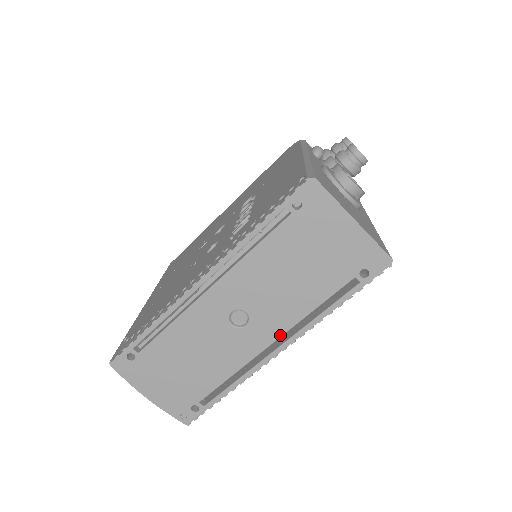
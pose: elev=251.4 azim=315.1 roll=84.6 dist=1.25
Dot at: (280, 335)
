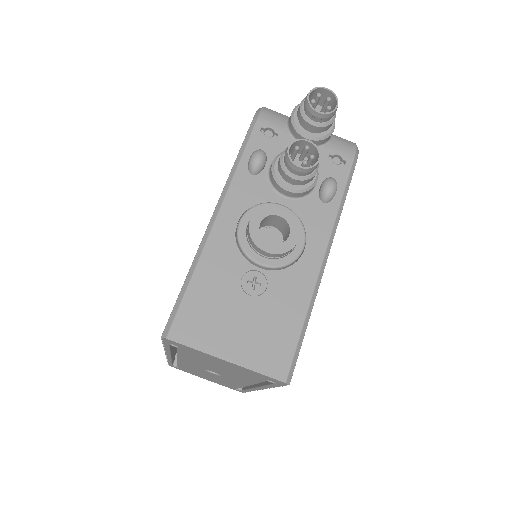
Dot at: (249, 385)
